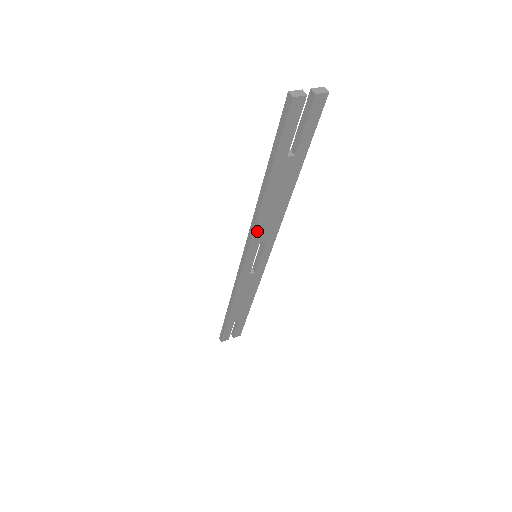
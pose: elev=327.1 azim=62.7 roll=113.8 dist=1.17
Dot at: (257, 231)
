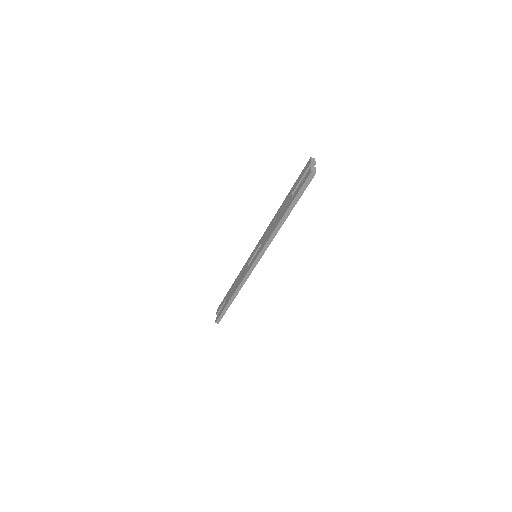
Dot at: (270, 242)
